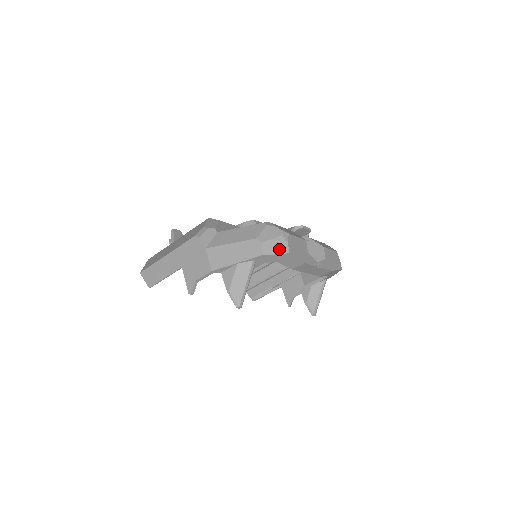
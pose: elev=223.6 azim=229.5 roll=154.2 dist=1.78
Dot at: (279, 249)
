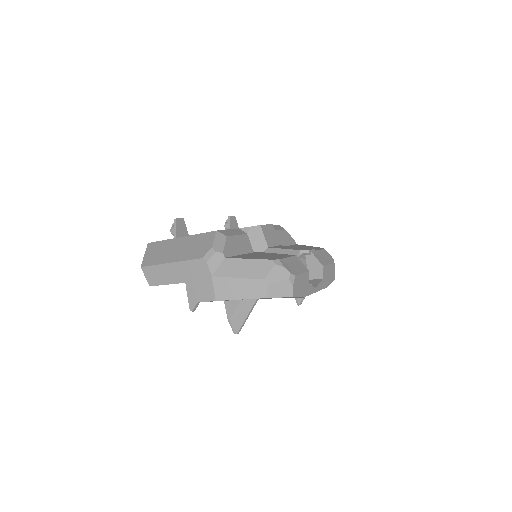
Dot at: (283, 292)
